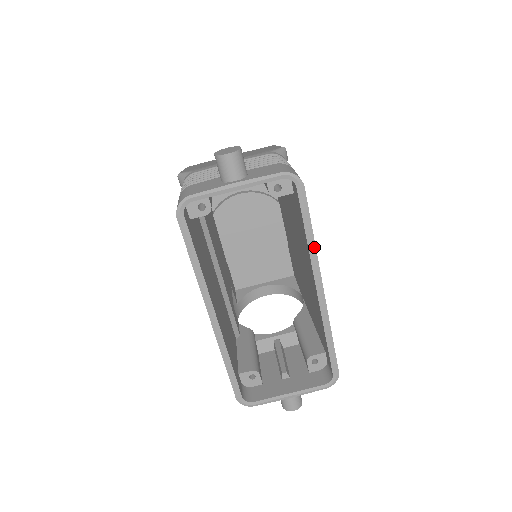
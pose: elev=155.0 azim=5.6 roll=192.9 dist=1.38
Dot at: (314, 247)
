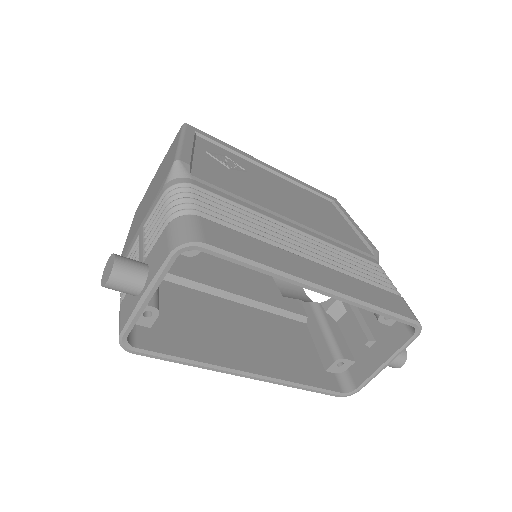
Dot at: (277, 272)
